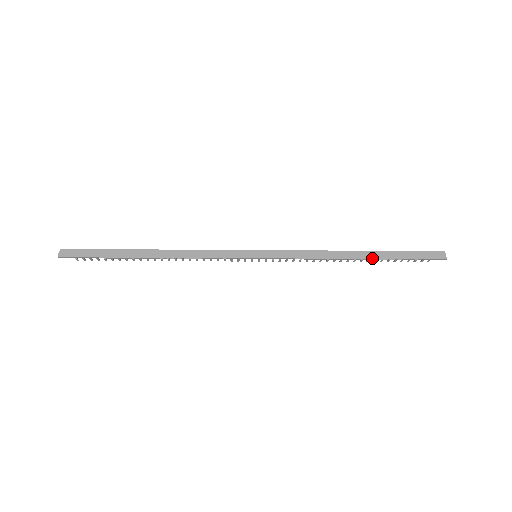
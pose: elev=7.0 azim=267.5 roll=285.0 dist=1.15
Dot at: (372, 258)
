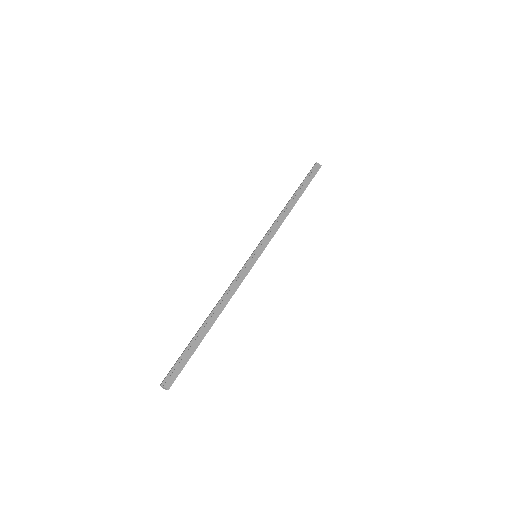
Dot at: occluded
